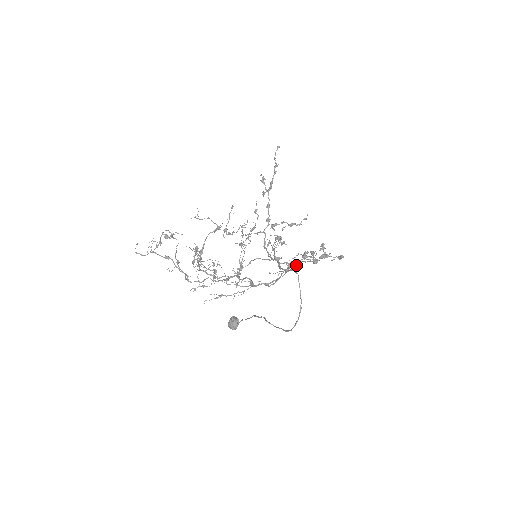
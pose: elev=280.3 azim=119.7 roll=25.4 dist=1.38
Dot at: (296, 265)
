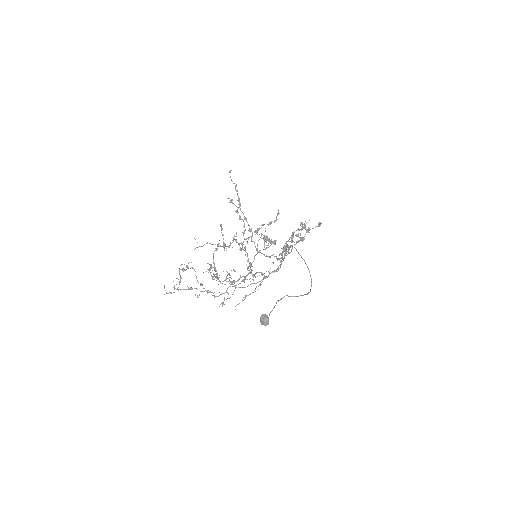
Dot at: occluded
